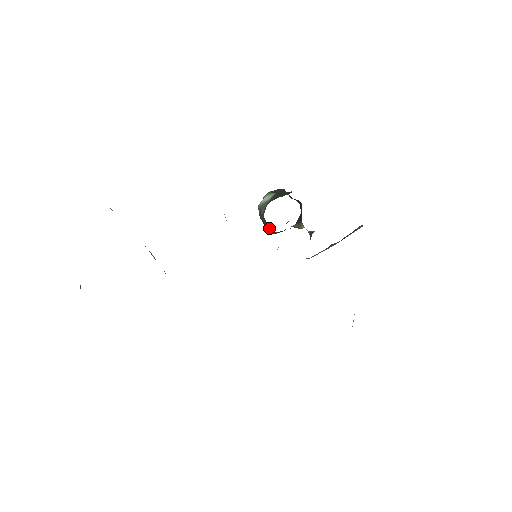
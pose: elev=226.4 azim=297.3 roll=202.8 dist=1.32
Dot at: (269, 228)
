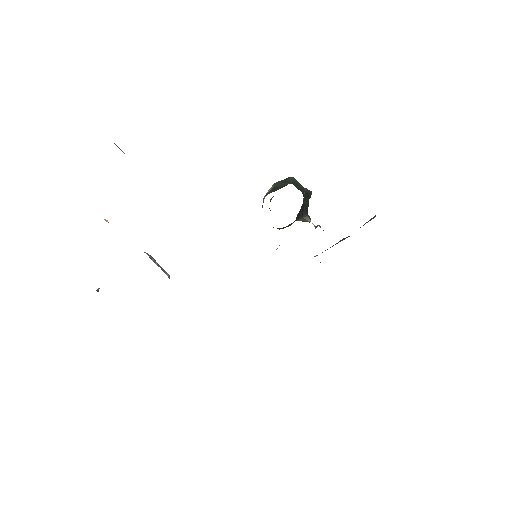
Dot at: occluded
